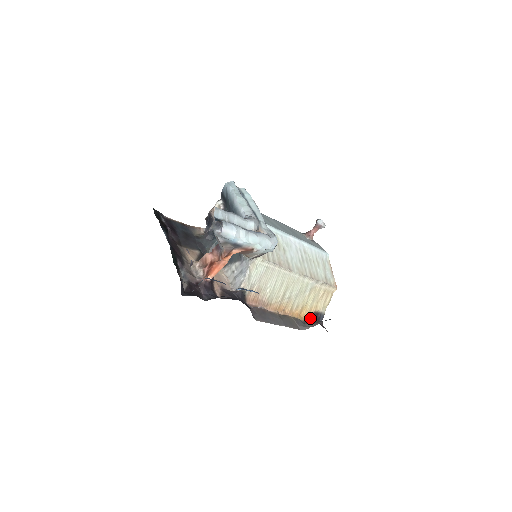
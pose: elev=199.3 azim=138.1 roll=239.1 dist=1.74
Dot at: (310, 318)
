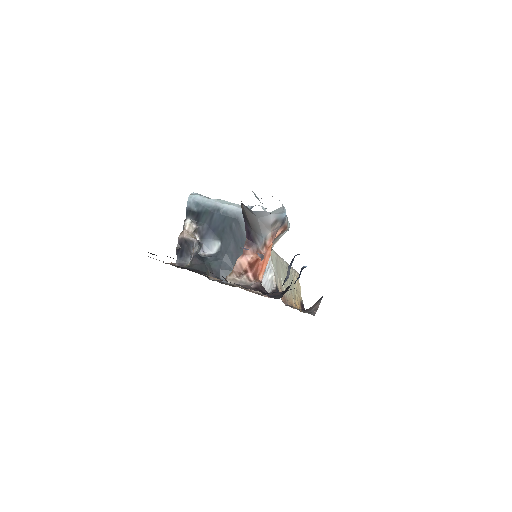
Dot at: (301, 309)
